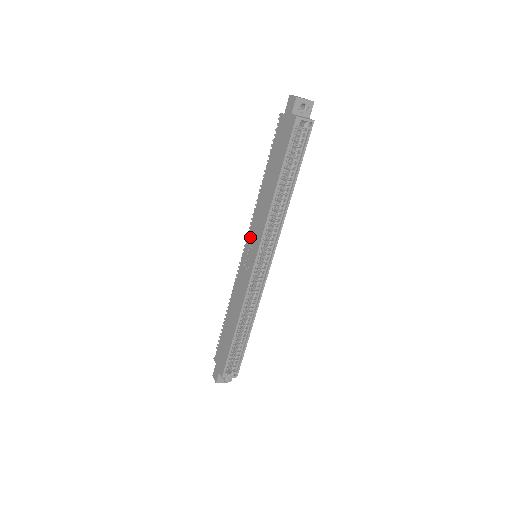
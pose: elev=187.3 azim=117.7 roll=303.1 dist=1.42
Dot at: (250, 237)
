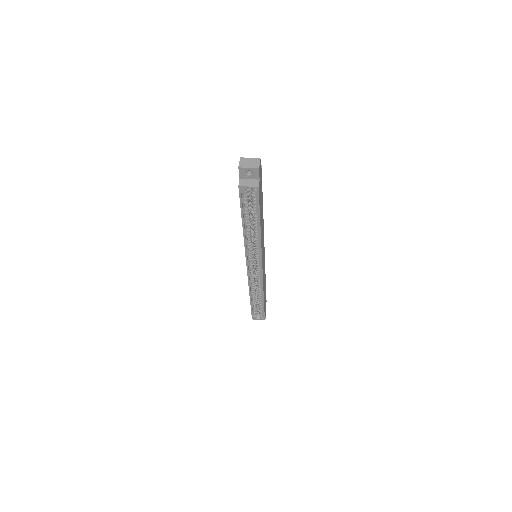
Dot at: occluded
